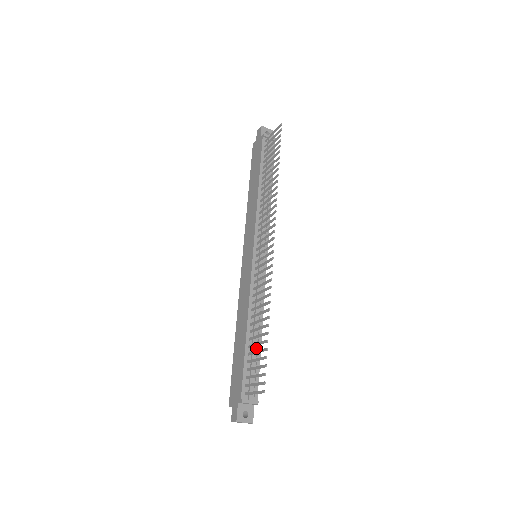
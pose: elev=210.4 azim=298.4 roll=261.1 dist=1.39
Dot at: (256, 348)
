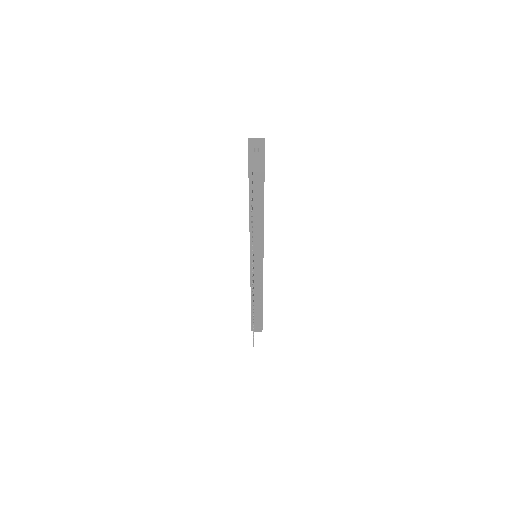
Dot at: (259, 307)
